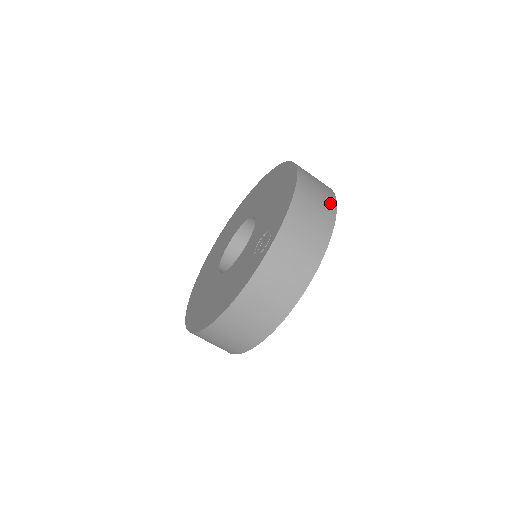
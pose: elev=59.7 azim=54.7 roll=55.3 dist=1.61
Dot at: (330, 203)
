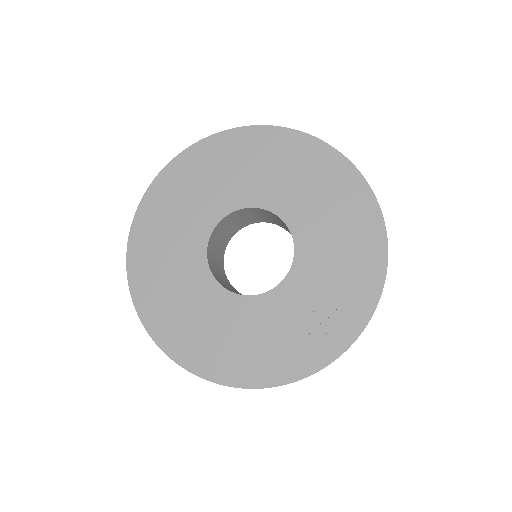
Dot at: occluded
